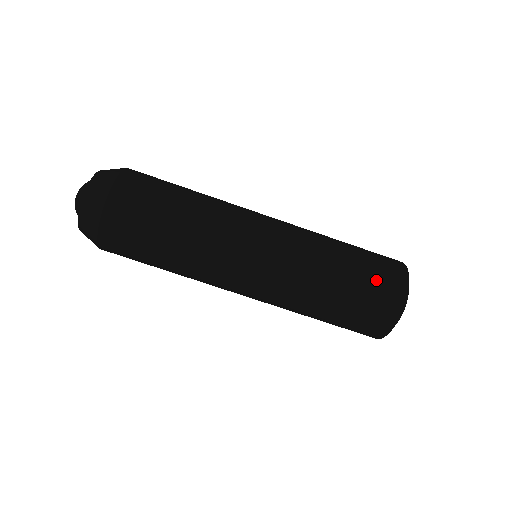
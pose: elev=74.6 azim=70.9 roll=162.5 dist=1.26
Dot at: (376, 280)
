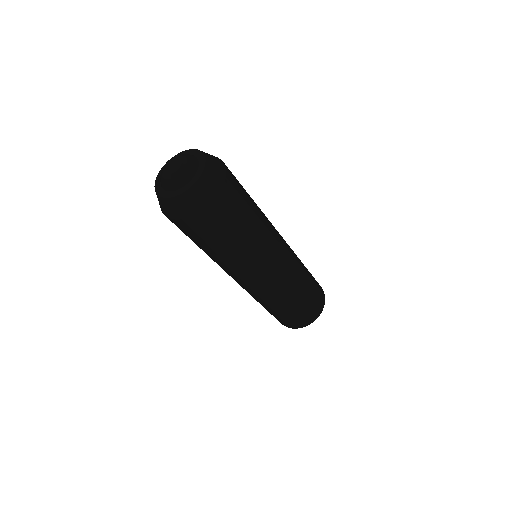
Dot at: (289, 320)
